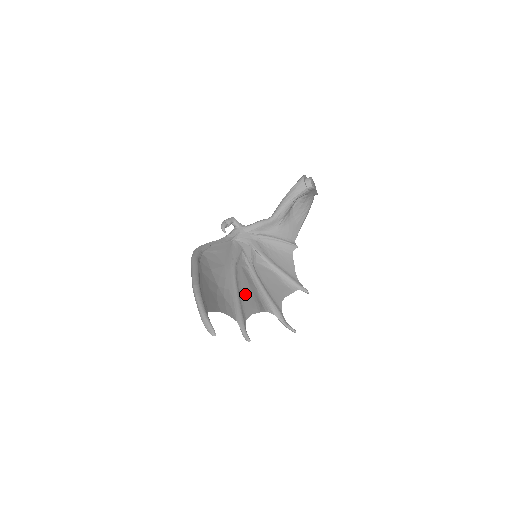
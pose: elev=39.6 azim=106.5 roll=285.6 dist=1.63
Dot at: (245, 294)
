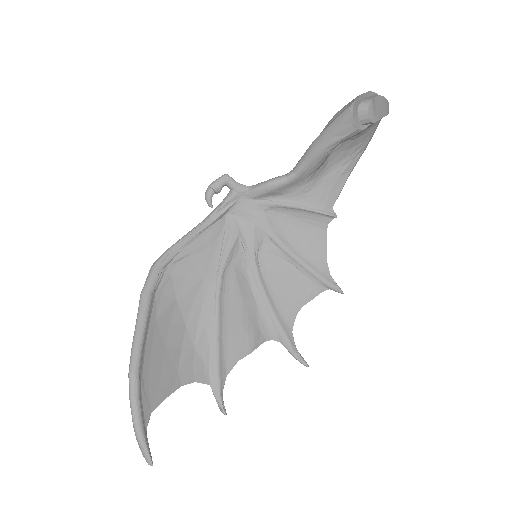
Dot at: (232, 326)
